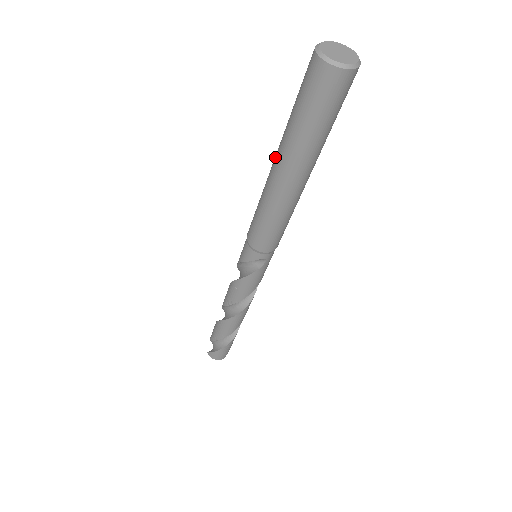
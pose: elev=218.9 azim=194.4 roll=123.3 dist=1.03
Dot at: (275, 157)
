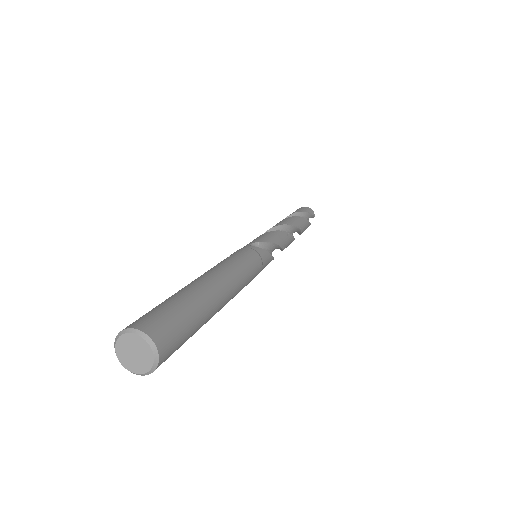
Dot at: occluded
